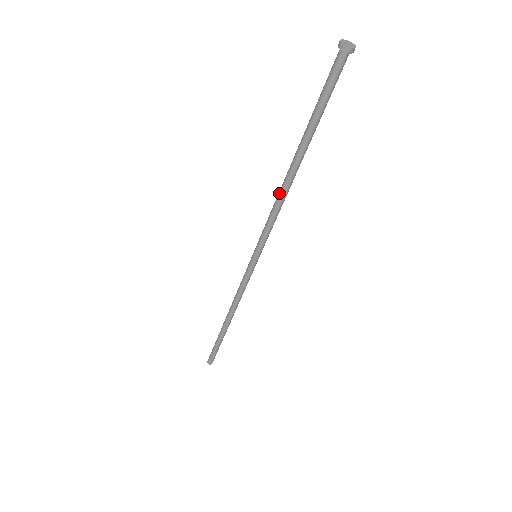
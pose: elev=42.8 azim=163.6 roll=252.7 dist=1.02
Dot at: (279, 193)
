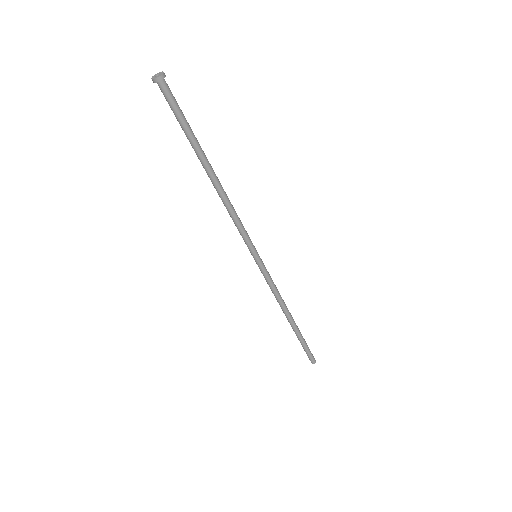
Dot at: (223, 201)
